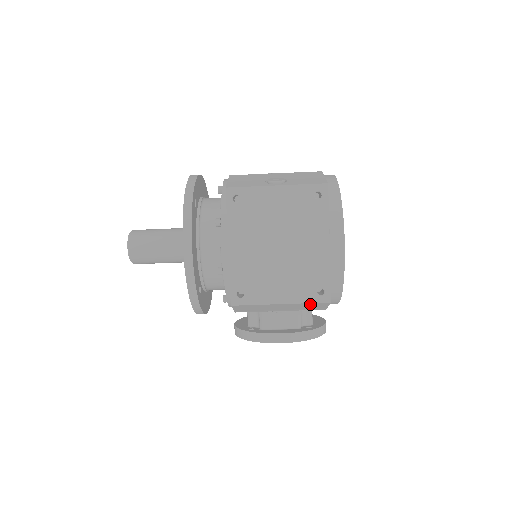
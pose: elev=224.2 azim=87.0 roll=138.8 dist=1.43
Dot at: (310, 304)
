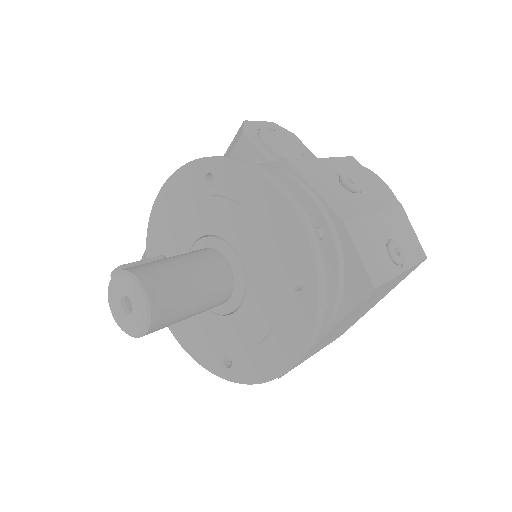
Dot at: occluded
